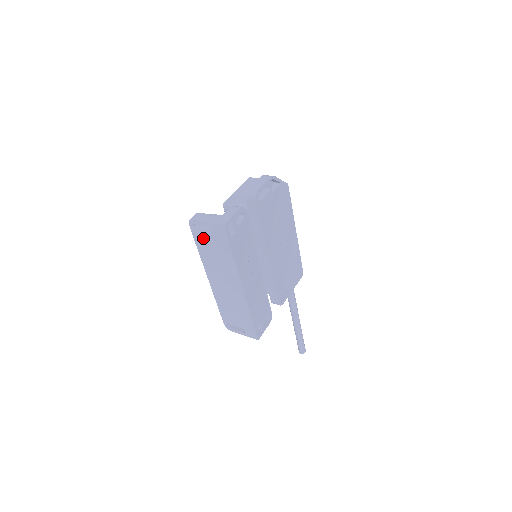
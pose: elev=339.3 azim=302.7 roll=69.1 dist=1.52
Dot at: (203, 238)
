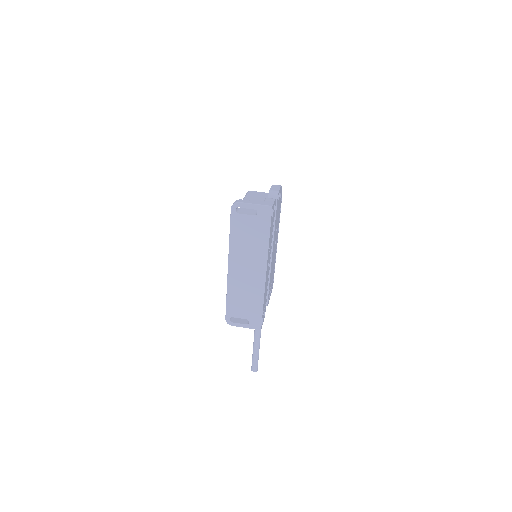
Dot at: (242, 222)
